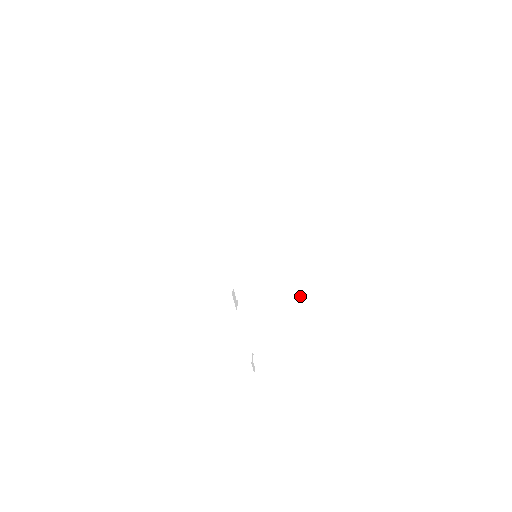
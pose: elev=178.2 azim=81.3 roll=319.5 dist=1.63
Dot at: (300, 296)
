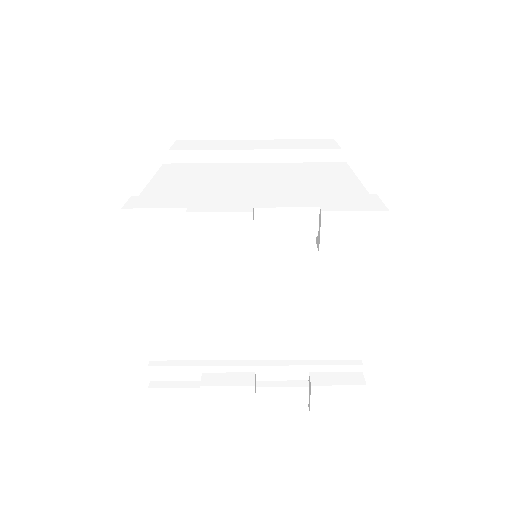
Dot at: (351, 213)
